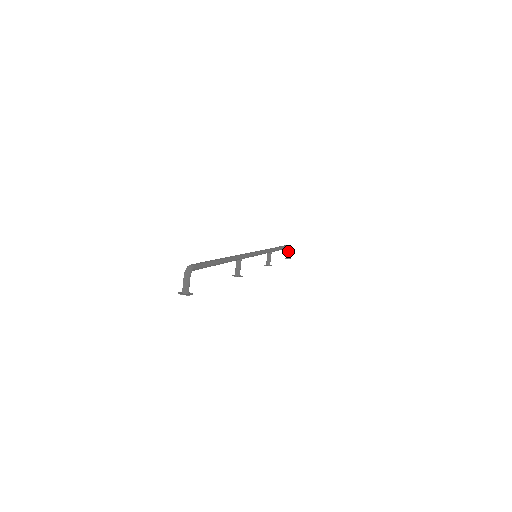
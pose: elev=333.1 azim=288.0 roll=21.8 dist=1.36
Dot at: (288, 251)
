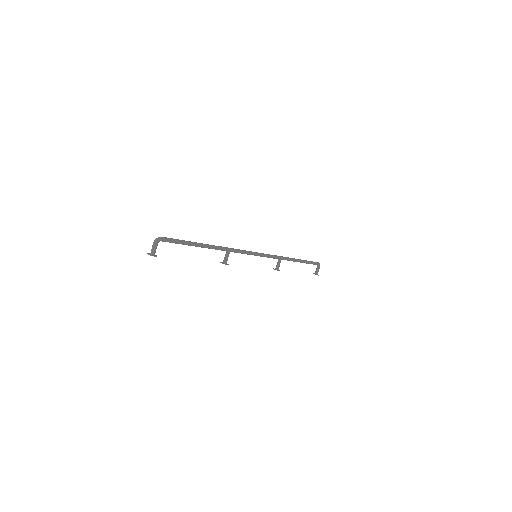
Dot at: (317, 268)
